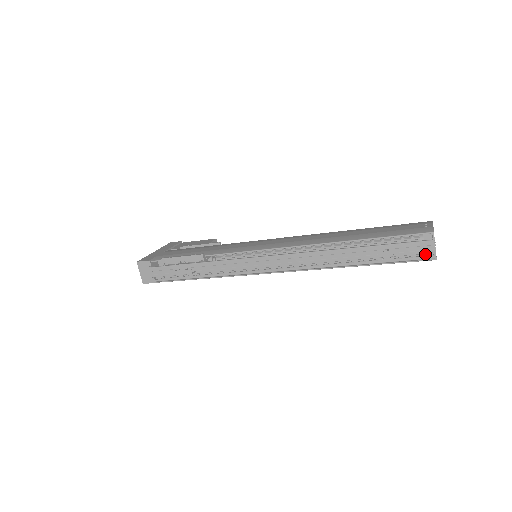
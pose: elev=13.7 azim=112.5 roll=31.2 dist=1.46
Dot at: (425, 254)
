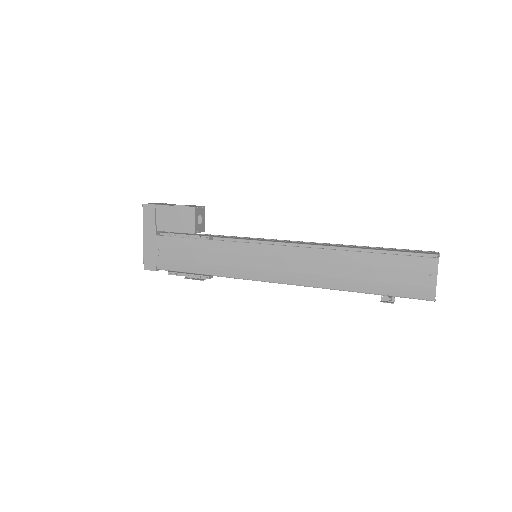
Dot at: occluded
